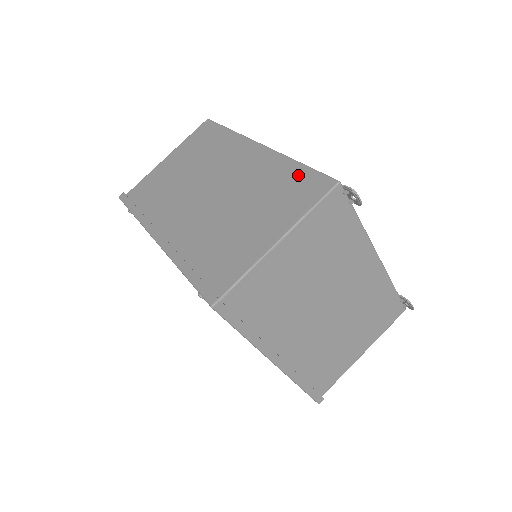
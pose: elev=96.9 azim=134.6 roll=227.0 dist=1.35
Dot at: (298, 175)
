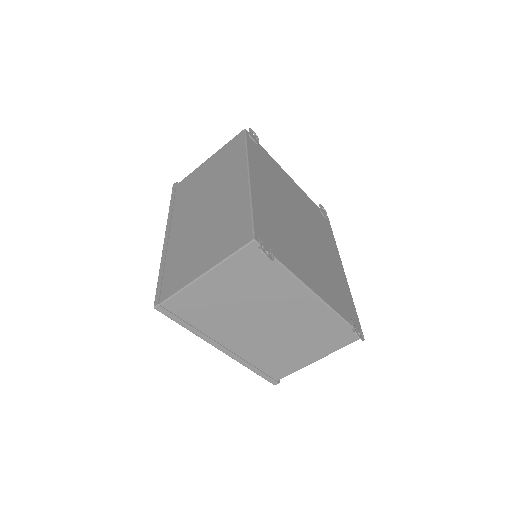
Dot at: (243, 220)
